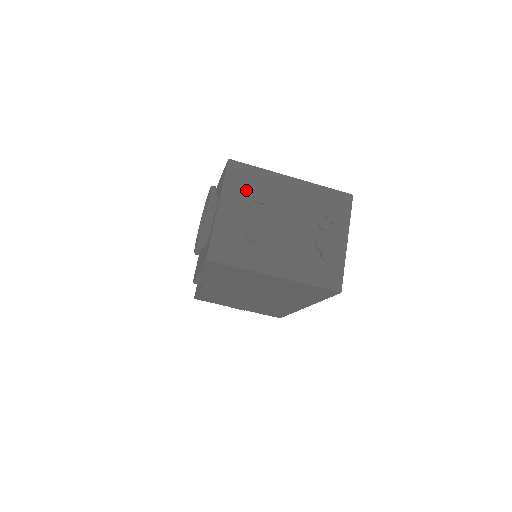
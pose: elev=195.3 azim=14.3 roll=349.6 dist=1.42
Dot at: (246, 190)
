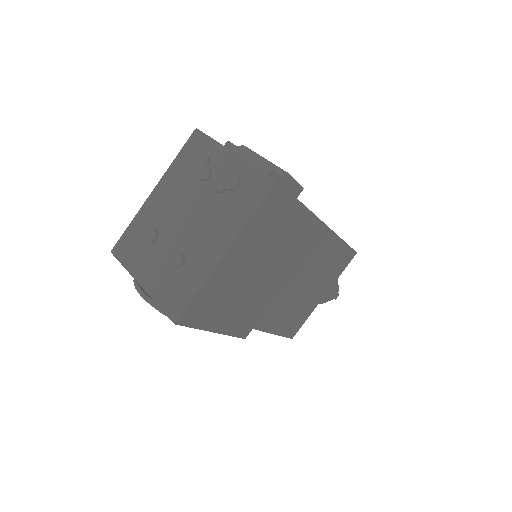
Dot at: (140, 247)
